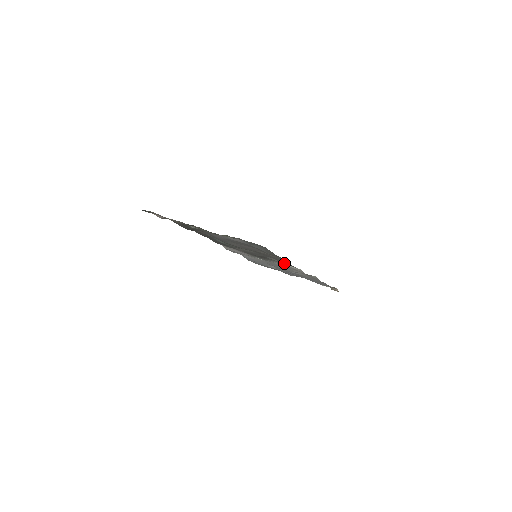
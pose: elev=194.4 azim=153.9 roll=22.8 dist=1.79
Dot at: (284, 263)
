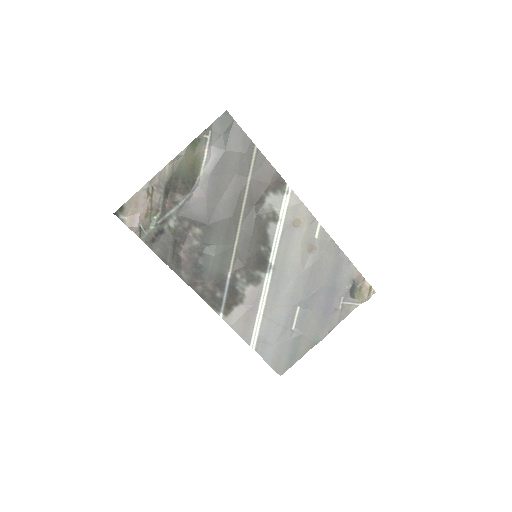
Dot at: (272, 186)
